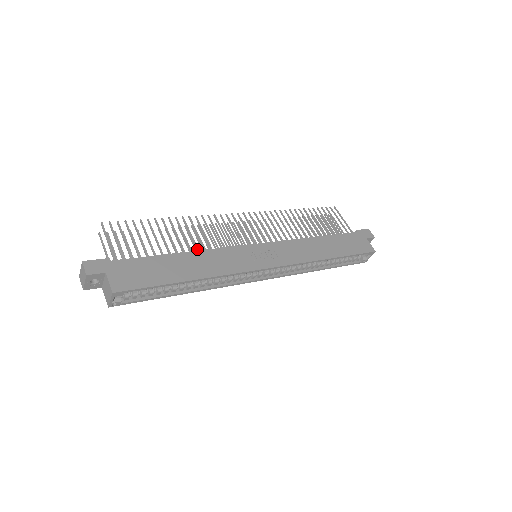
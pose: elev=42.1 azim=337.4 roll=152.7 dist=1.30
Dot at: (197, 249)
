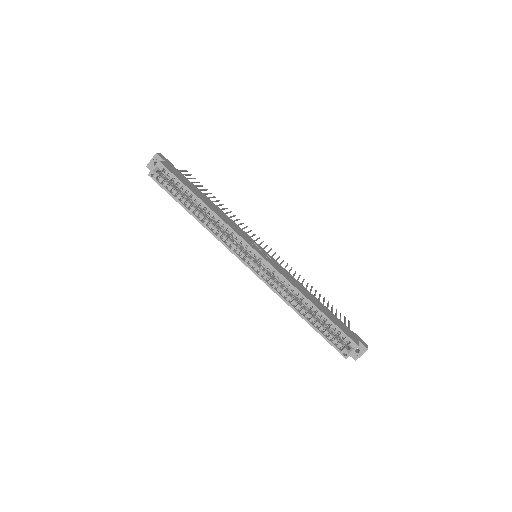
Dot at: occluded
